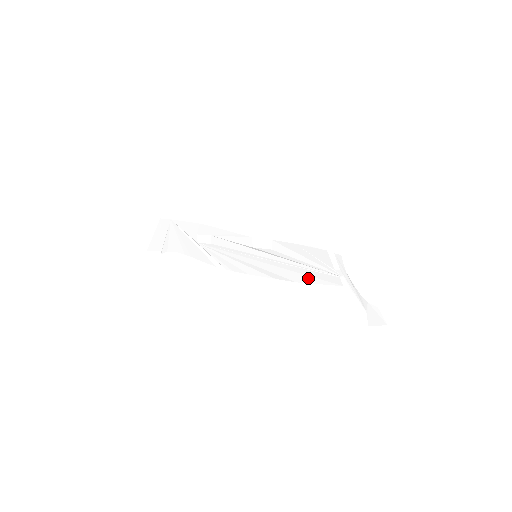
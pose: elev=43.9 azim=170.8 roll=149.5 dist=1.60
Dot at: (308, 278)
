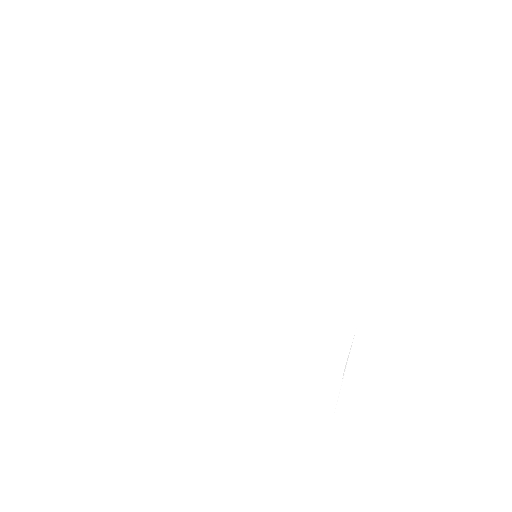
Dot at: (297, 321)
